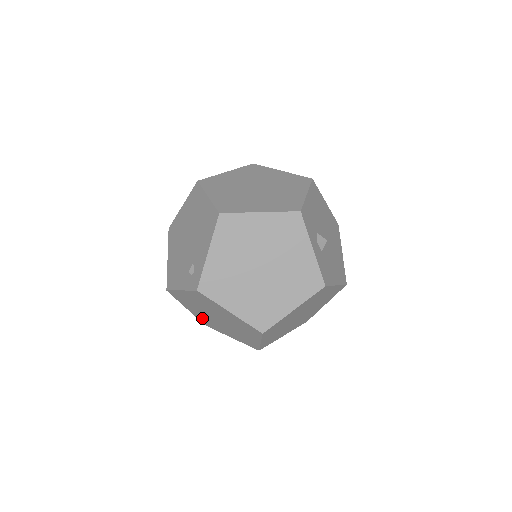
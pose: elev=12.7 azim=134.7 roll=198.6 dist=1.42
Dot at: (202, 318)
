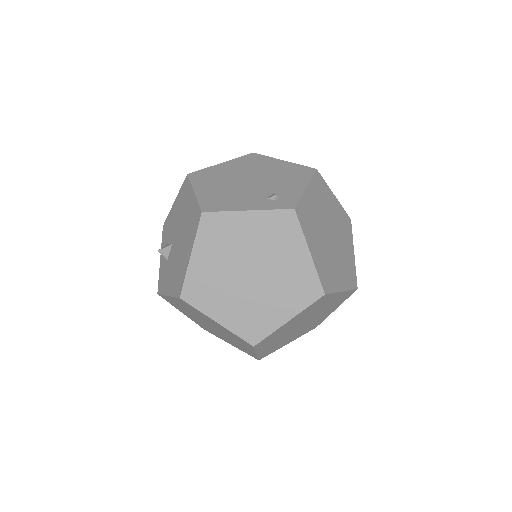
Dot at: (202, 277)
